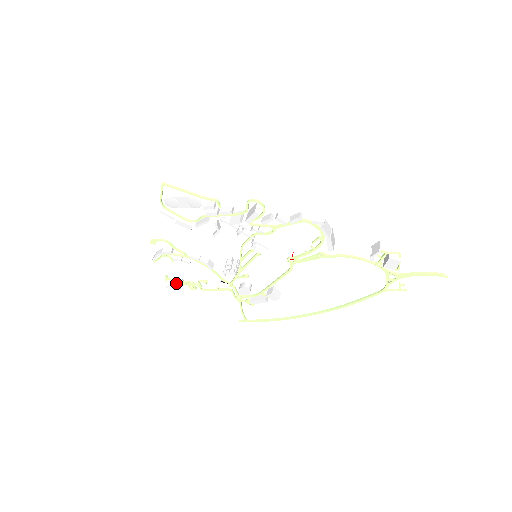
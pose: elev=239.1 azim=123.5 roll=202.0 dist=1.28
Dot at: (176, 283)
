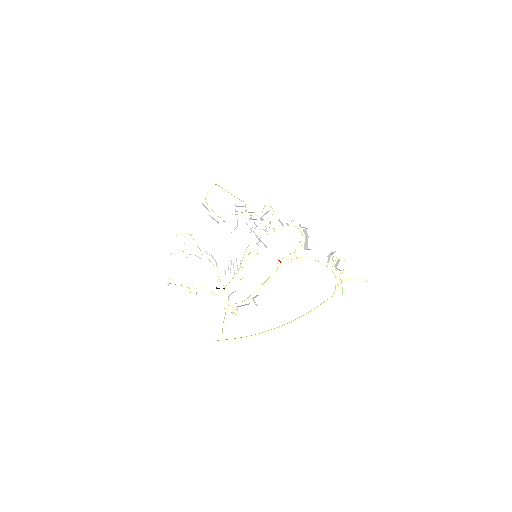
Dot at: occluded
